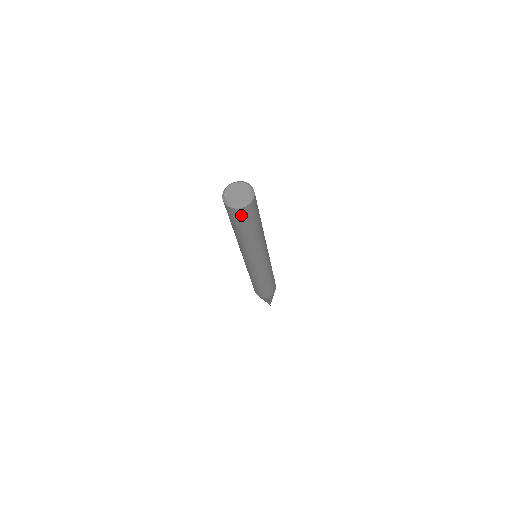
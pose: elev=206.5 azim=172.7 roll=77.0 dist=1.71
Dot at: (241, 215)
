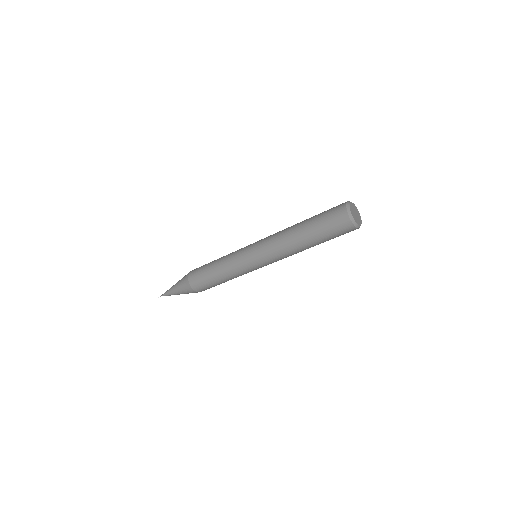
Dot at: (343, 229)
